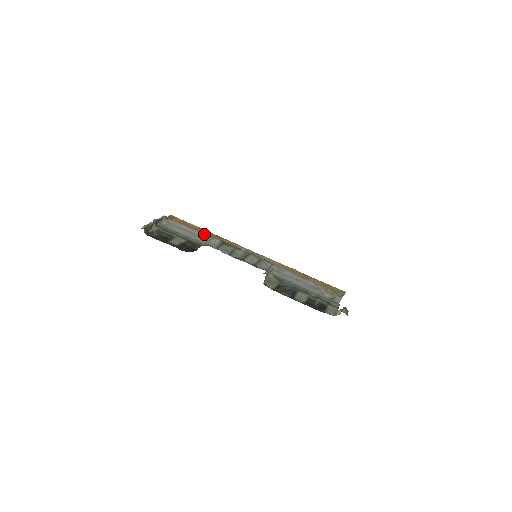
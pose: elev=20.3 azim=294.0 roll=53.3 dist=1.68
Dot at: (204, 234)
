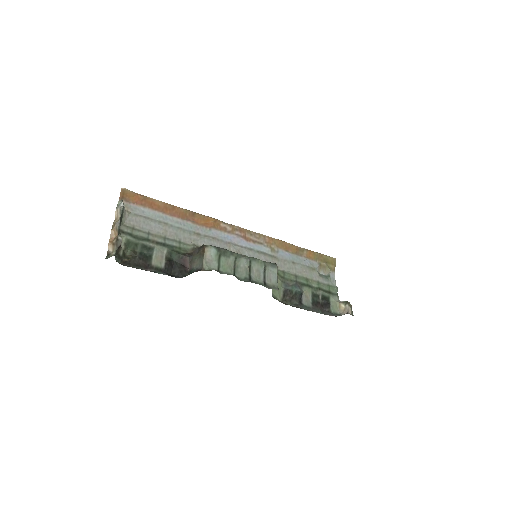
Dot at: (177, 217)
